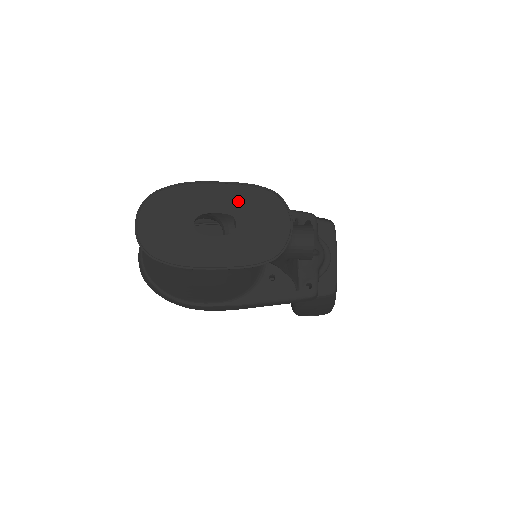
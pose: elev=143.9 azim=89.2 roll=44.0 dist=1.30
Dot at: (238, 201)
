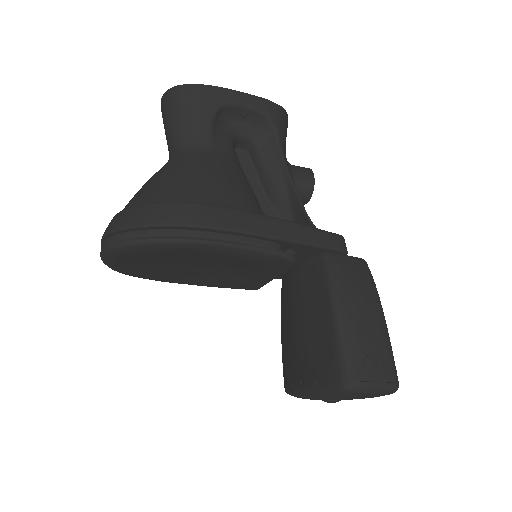
Dot at: occluded
